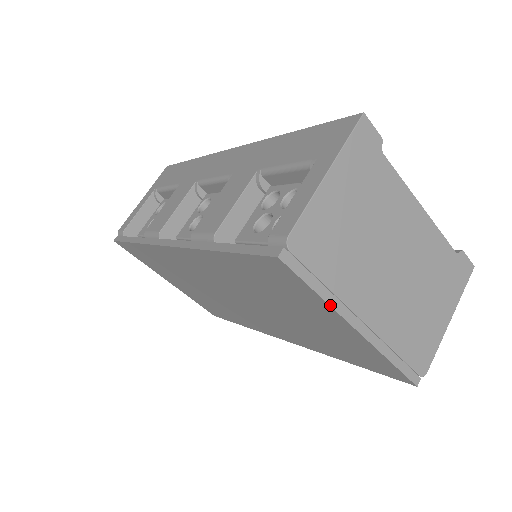
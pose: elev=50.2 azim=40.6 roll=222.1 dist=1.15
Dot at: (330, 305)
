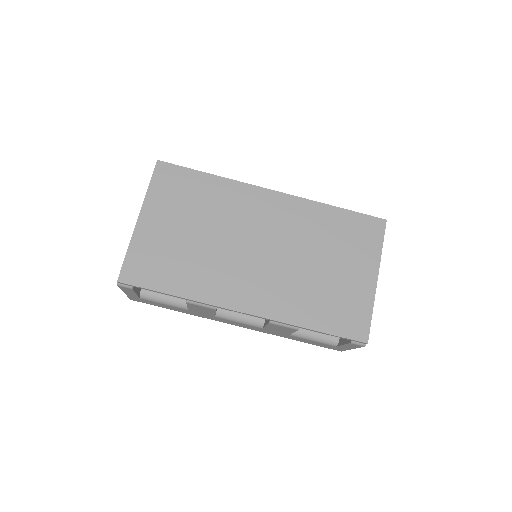
Dot at: occluded
